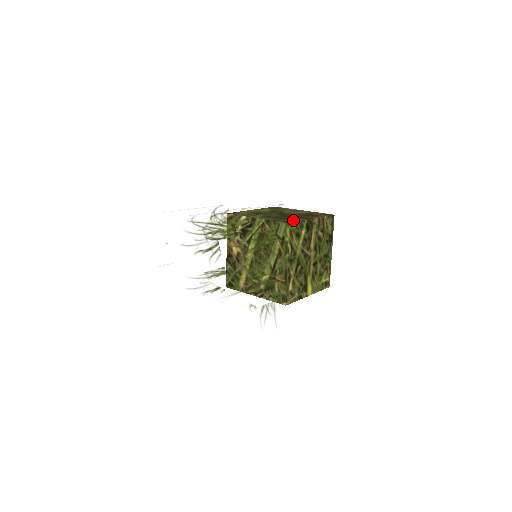
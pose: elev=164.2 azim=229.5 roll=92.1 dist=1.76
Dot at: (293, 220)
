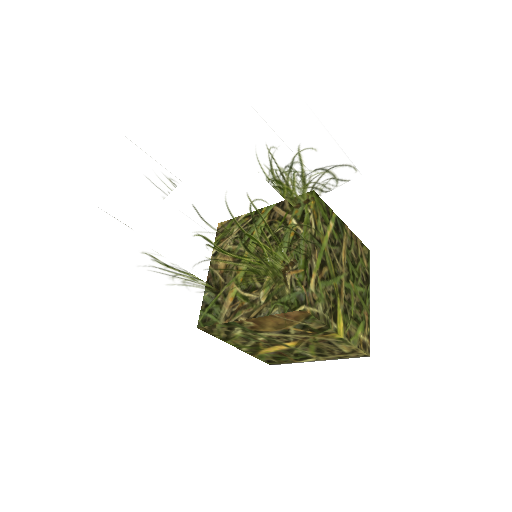
Dot at: occluded
